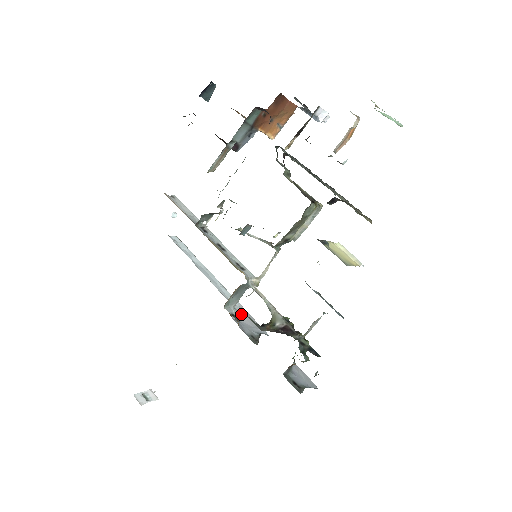
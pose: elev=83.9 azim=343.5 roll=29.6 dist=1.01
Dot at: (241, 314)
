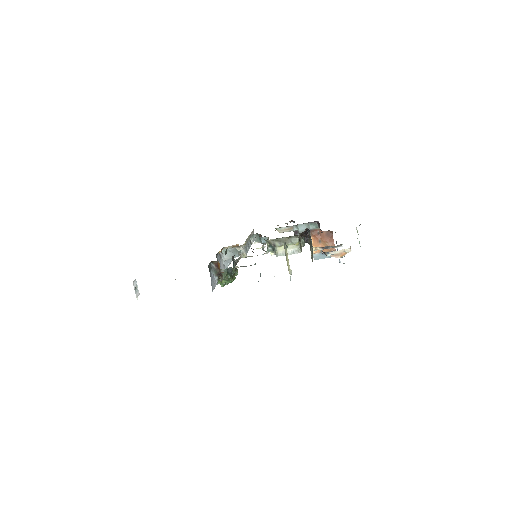
Dot at: (223, 263)
